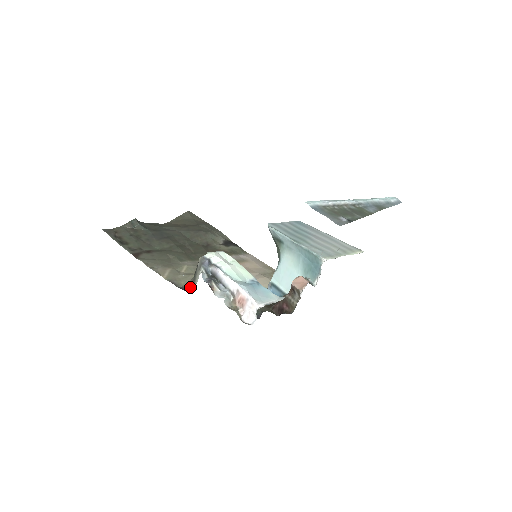
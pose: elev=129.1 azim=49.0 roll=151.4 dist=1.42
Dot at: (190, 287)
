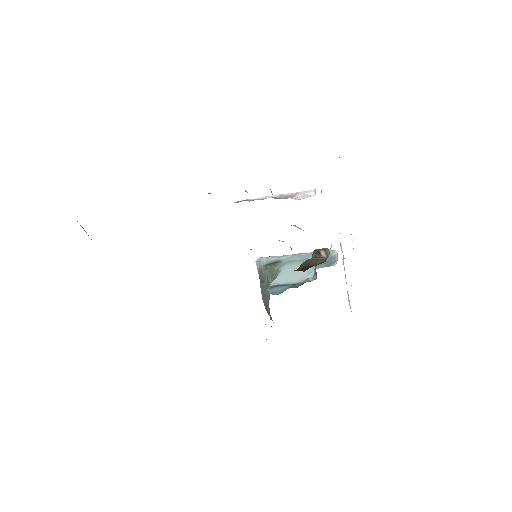
Dot at: occluded
